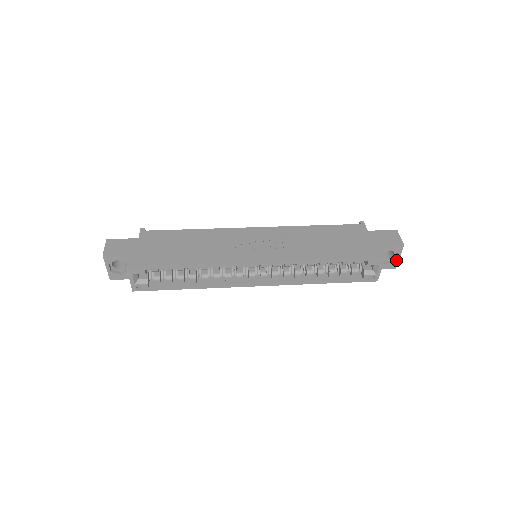
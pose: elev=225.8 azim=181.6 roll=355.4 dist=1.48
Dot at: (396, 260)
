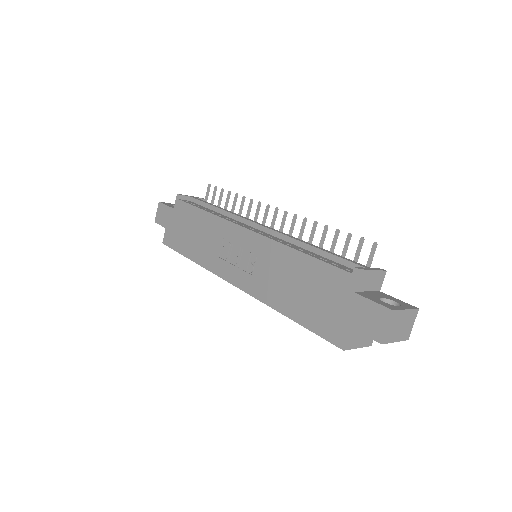
Dot at: occluded
